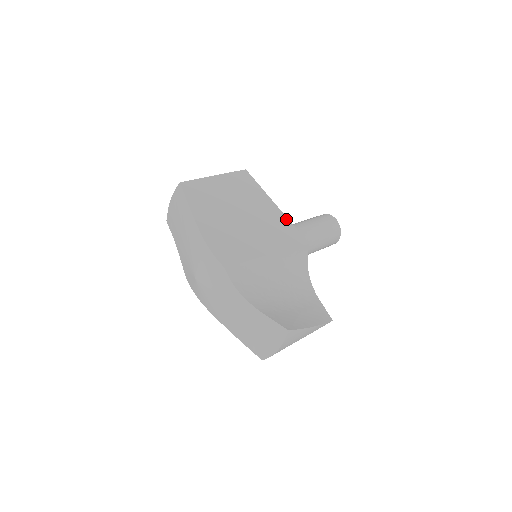
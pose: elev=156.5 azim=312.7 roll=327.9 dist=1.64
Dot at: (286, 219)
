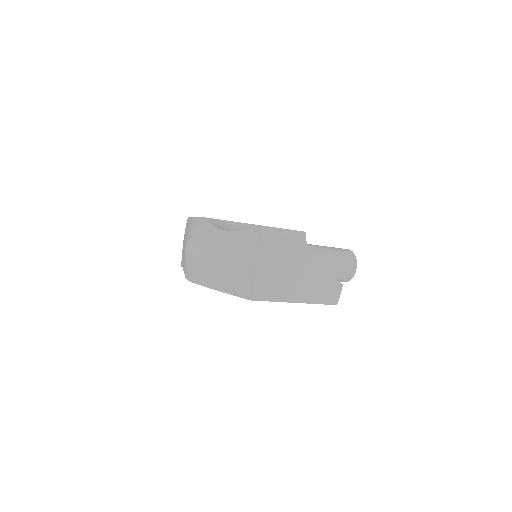
Dot at: occluded
